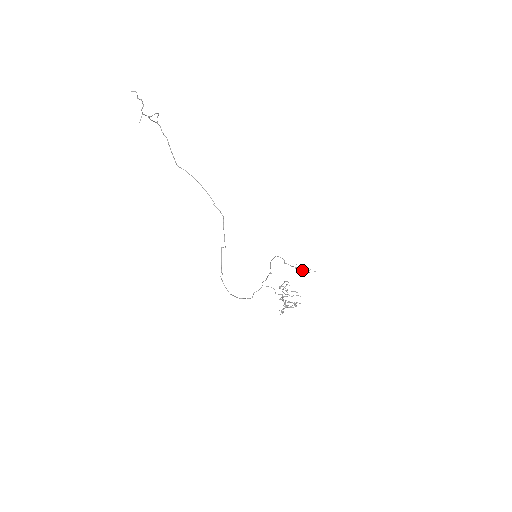
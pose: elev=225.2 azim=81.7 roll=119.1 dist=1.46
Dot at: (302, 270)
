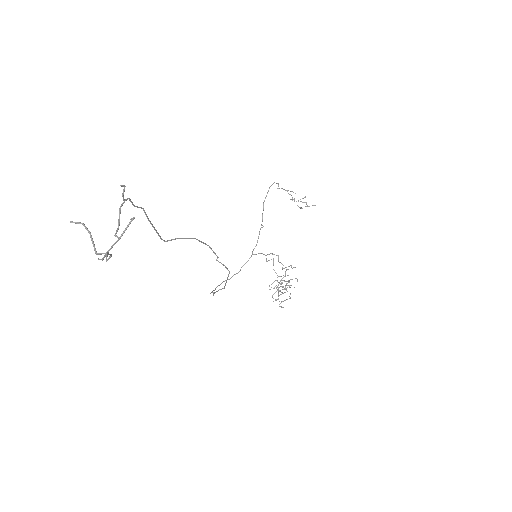
Dot at: (300, 207)
